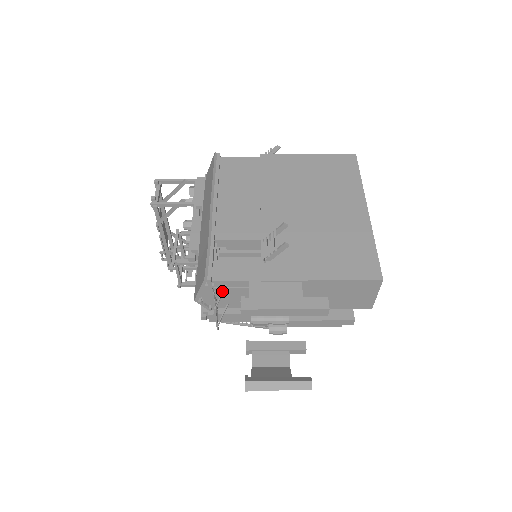
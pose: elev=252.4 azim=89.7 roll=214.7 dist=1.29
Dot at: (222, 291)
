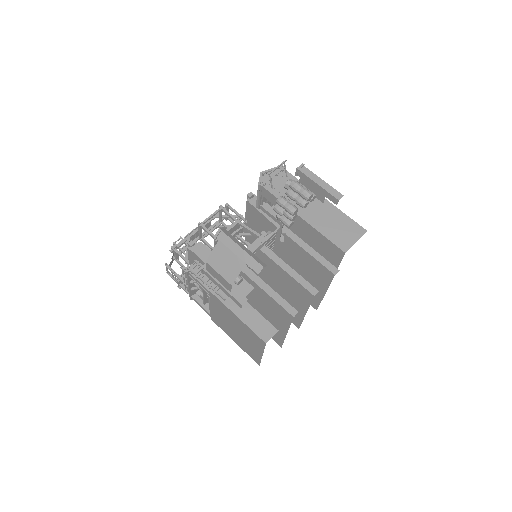
Dot at: (286, 172)
